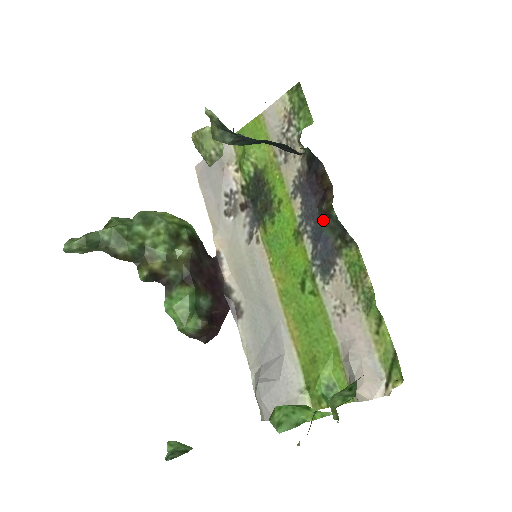
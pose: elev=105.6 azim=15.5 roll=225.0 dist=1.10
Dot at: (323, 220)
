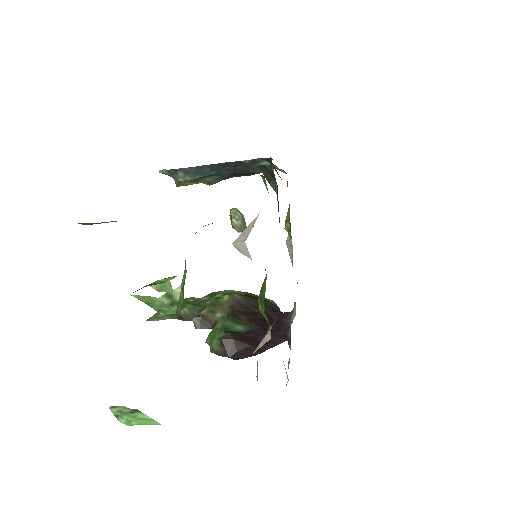
Dot at: (268, 182)
